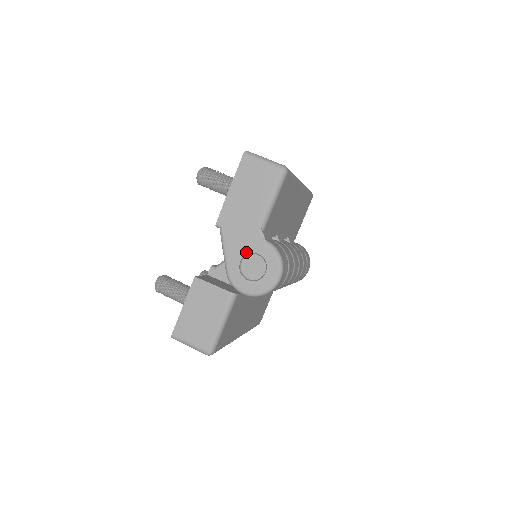
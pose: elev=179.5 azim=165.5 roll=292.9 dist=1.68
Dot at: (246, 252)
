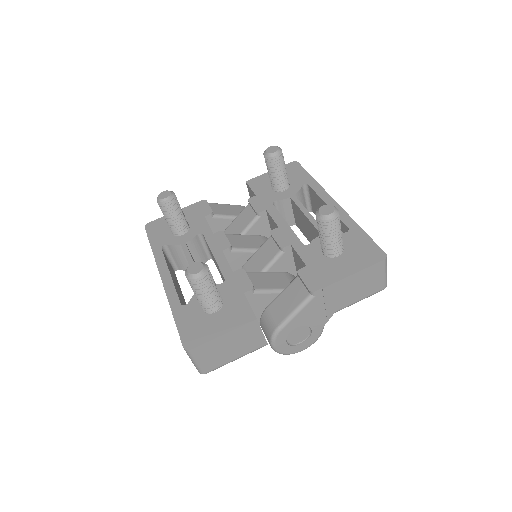
Dot at: (307, 324)
